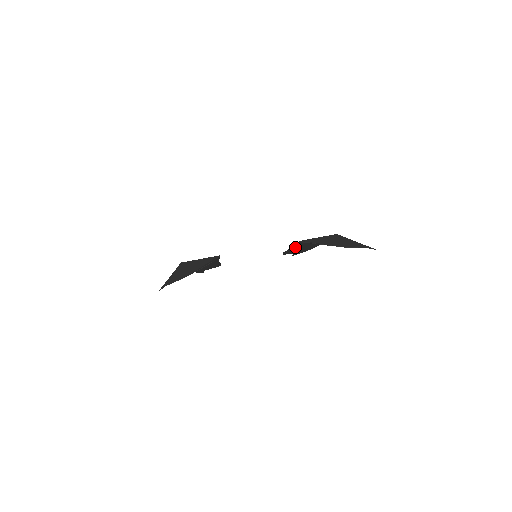
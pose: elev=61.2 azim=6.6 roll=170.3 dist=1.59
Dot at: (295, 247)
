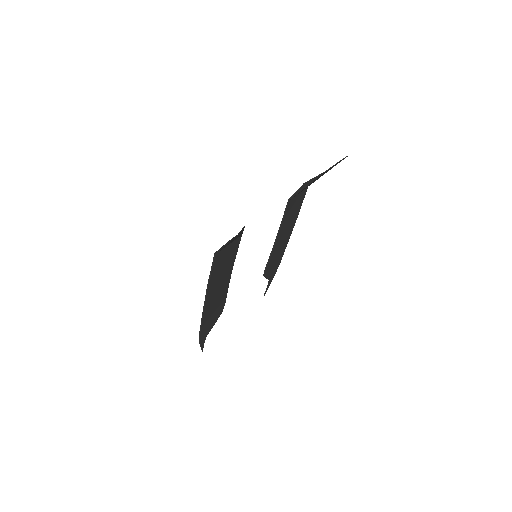
Dot at: (279, 233)
